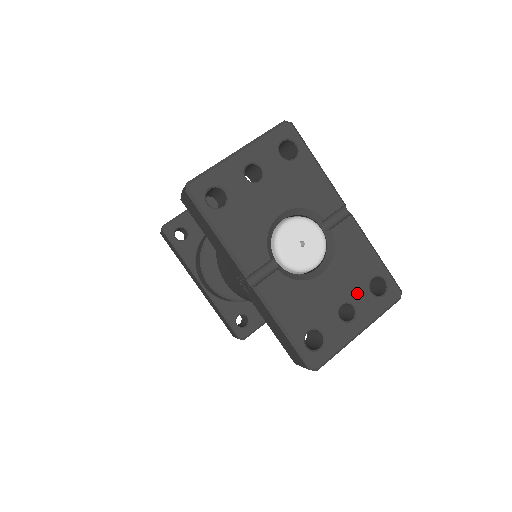
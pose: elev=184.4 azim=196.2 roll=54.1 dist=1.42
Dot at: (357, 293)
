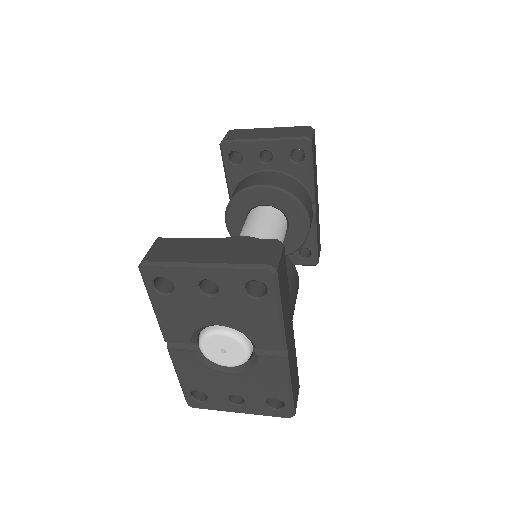
Dot at: (252, 397)
